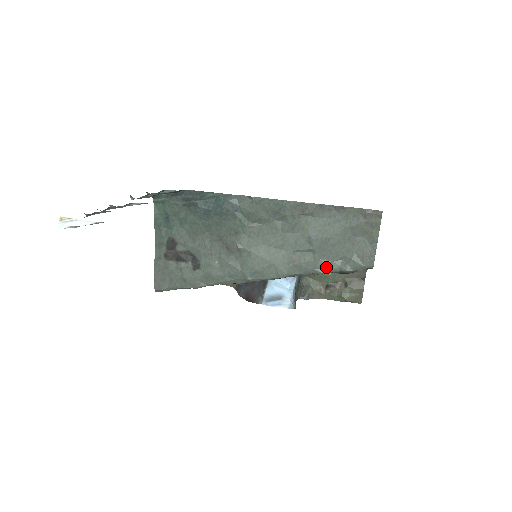
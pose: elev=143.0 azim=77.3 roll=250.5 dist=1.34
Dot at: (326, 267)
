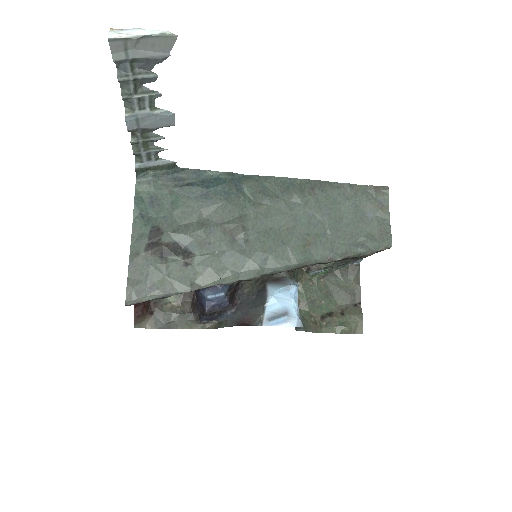
Dot at: (343, 250)
